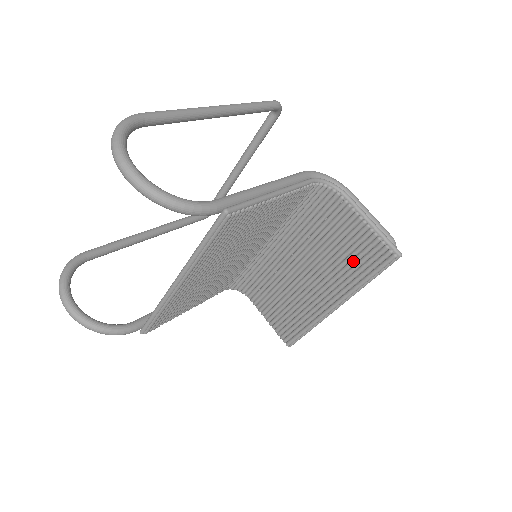
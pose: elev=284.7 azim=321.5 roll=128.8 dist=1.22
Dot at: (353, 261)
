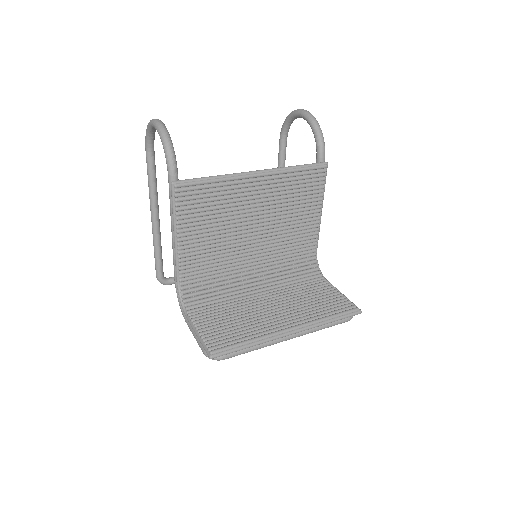
Dot at: (322, 305)
